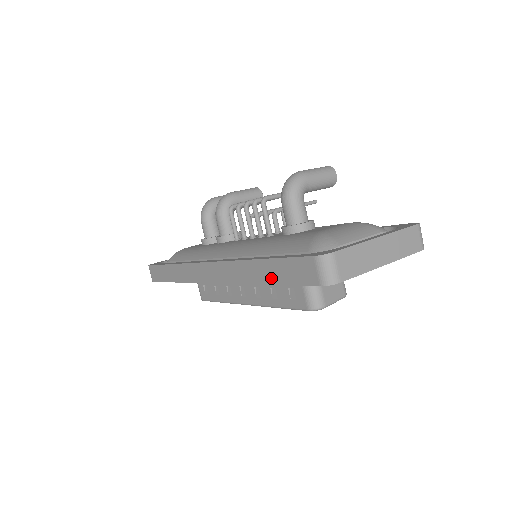
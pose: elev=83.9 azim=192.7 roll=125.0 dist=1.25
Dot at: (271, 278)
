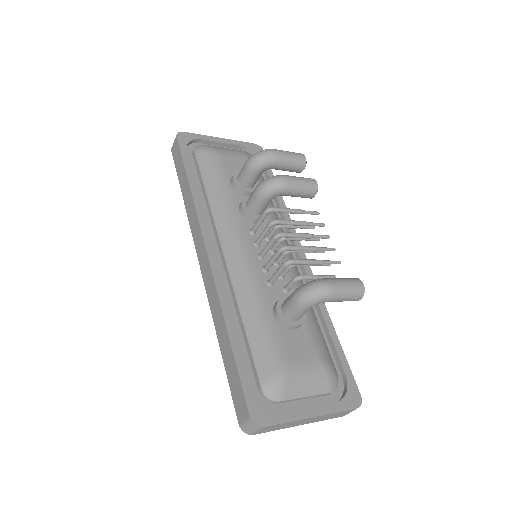
Dot at: (225, 357)
